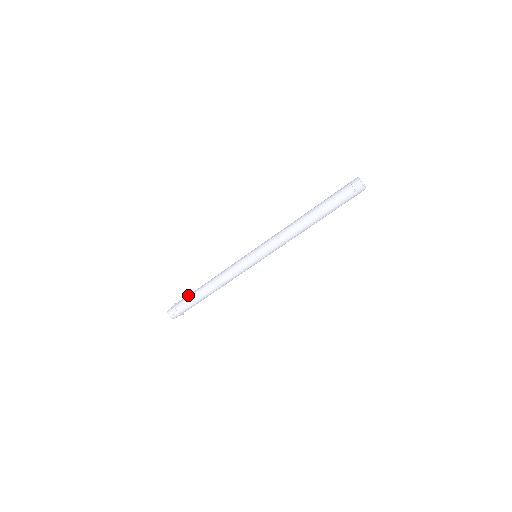
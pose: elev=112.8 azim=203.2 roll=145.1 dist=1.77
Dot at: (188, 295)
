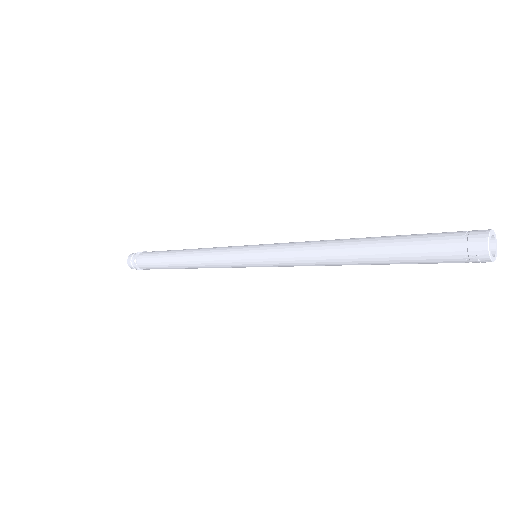
Dot at: occluded
